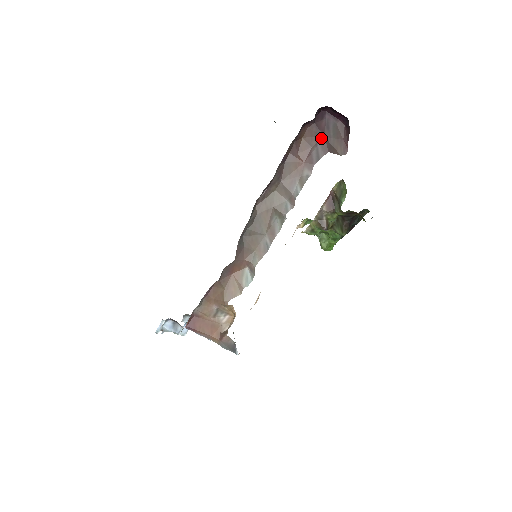
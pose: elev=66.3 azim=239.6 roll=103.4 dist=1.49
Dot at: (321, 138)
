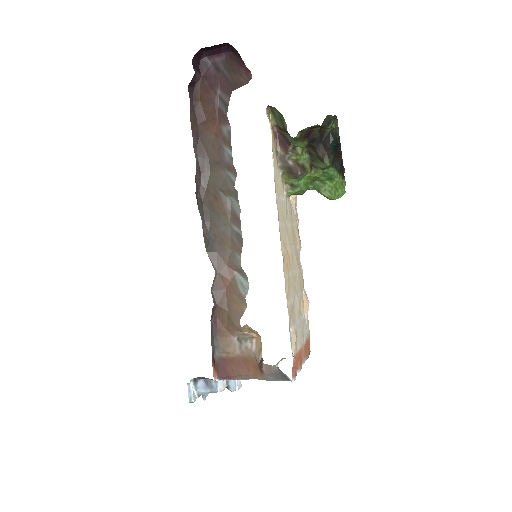
Dot at: (218, 85)
